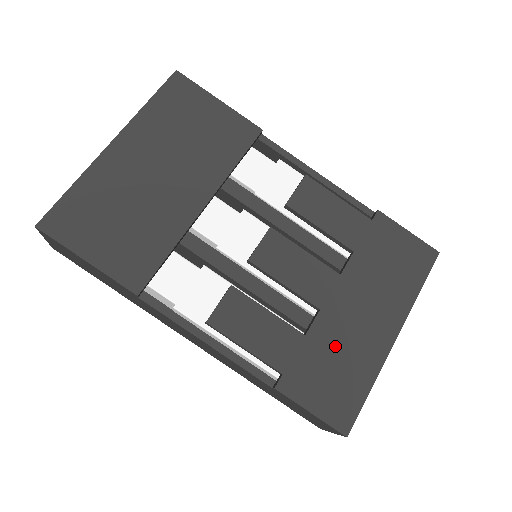
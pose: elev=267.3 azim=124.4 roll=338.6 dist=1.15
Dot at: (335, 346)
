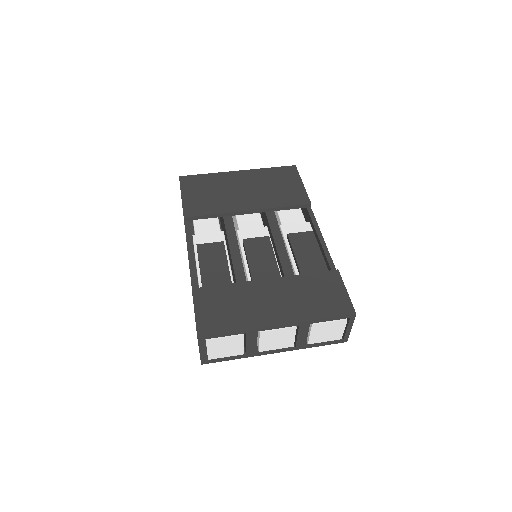
Dot at: (241, 299)
